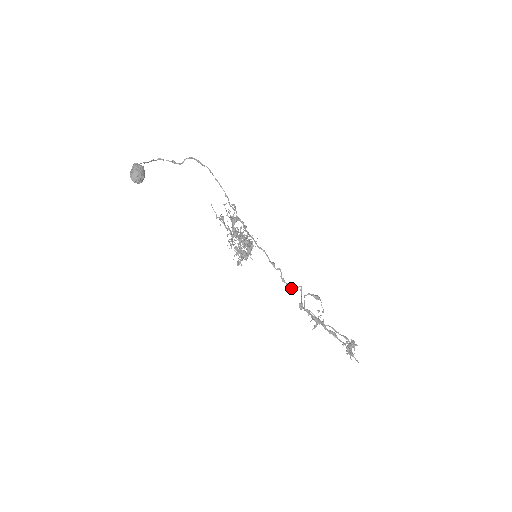
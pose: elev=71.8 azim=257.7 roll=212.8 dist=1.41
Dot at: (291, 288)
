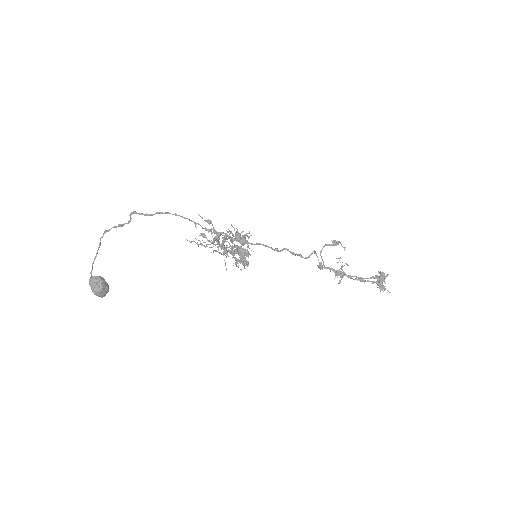
Dot at: (304, 258)
